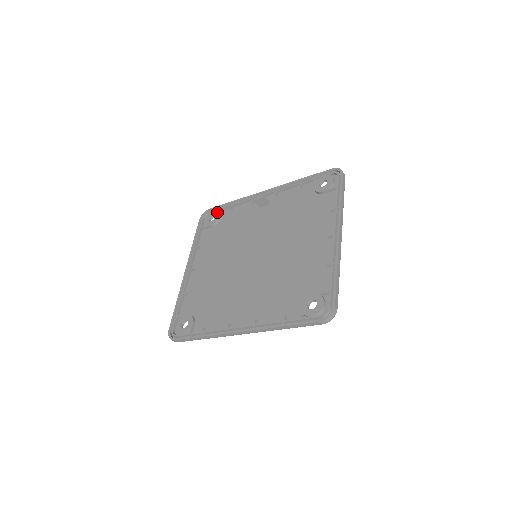
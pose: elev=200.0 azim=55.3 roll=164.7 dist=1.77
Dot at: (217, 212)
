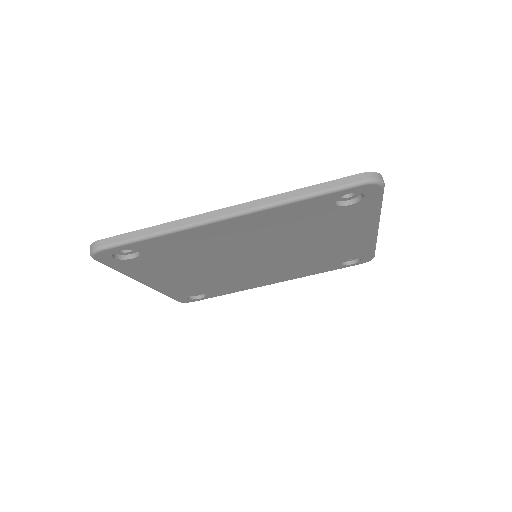
Dot at: occluded
